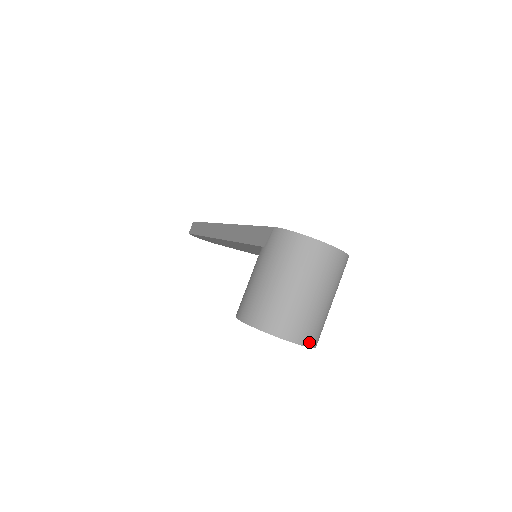
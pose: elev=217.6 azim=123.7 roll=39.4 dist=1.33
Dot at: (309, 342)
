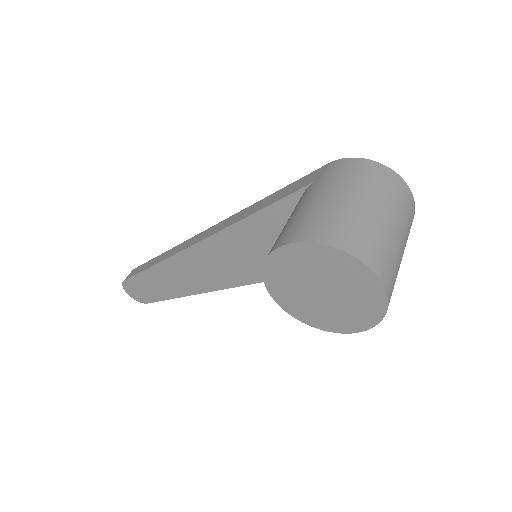
Dot at: (388, 289)
